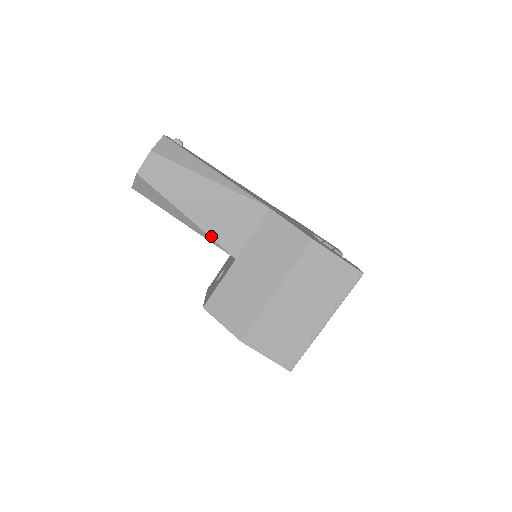
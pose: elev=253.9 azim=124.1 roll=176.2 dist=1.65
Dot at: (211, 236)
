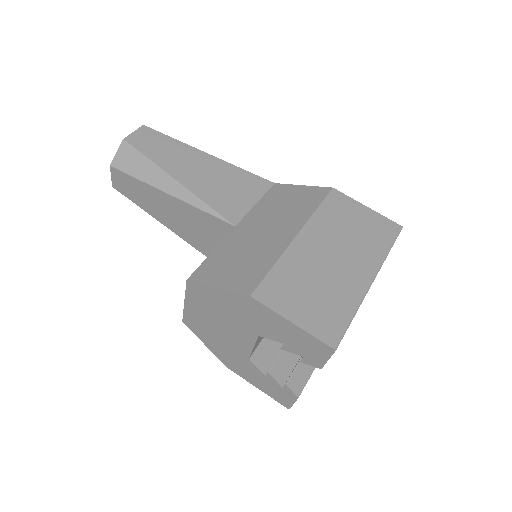
Dot at: (204, 201)
